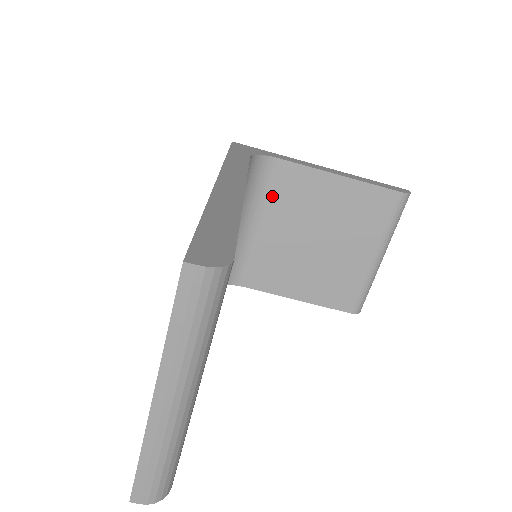
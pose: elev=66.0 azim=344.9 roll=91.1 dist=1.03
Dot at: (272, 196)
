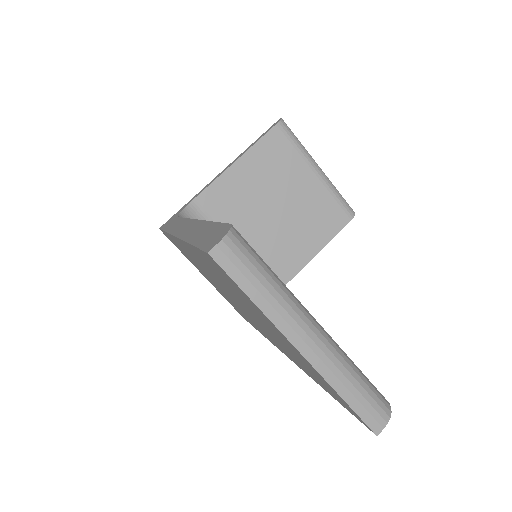
Dot at: occluded
